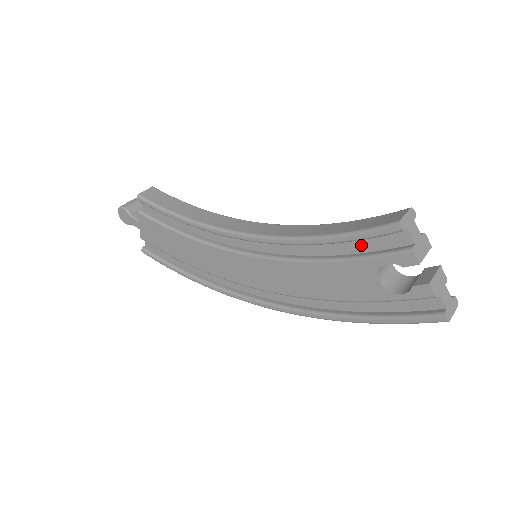
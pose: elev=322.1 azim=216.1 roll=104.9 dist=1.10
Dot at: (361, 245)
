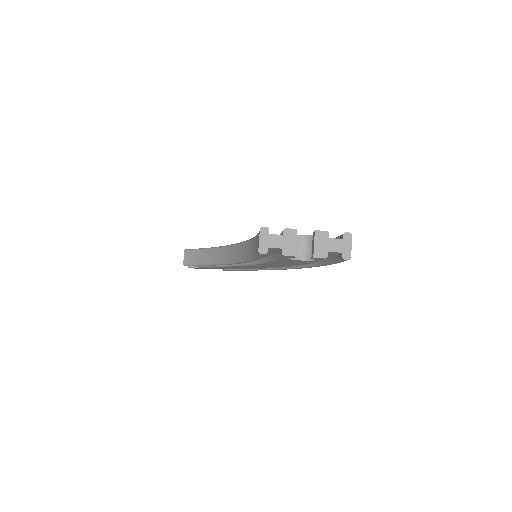
Dot at: (270, 252)
